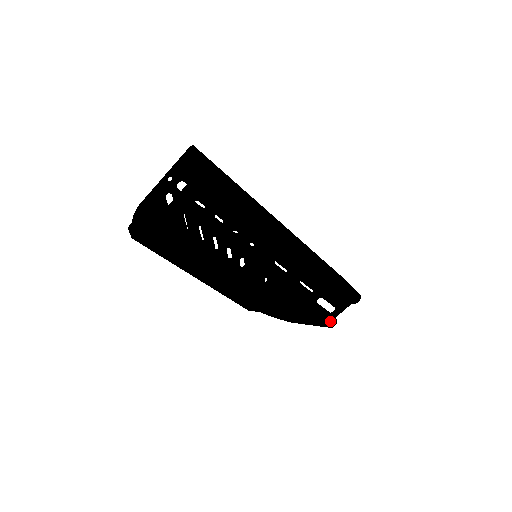
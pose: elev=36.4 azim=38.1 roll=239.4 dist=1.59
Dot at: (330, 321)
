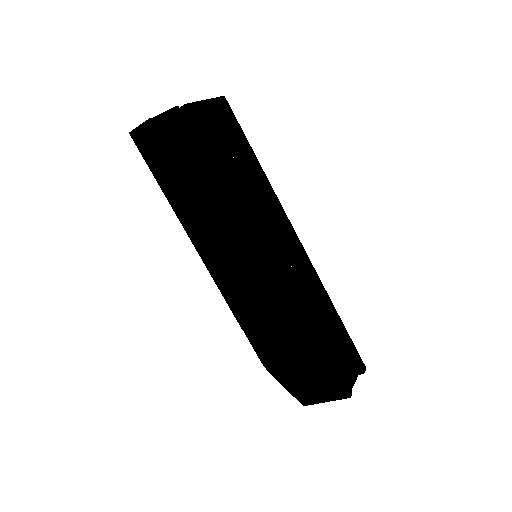
Dot at: (351, 388)
